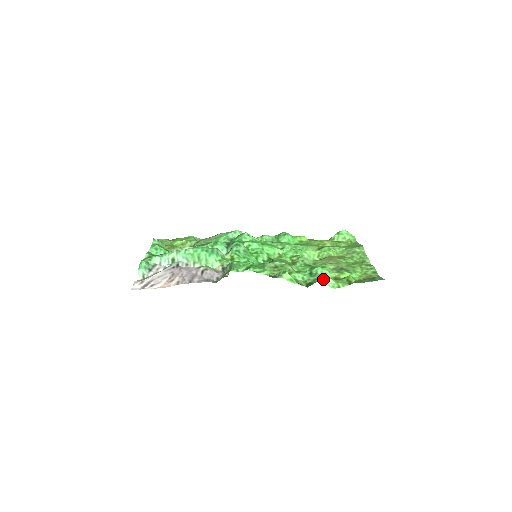
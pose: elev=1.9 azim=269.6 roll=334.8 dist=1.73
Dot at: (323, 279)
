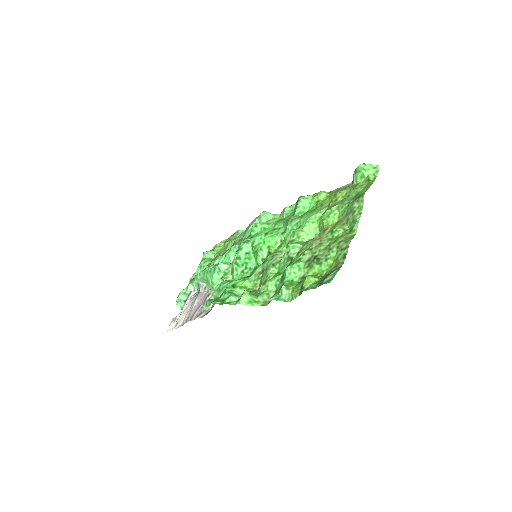
Dot at: (280, 290)
